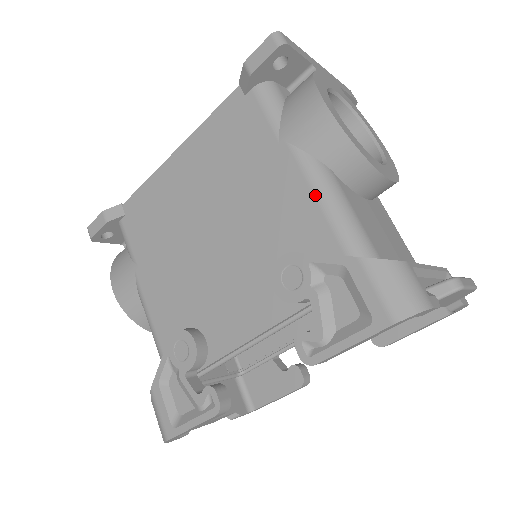
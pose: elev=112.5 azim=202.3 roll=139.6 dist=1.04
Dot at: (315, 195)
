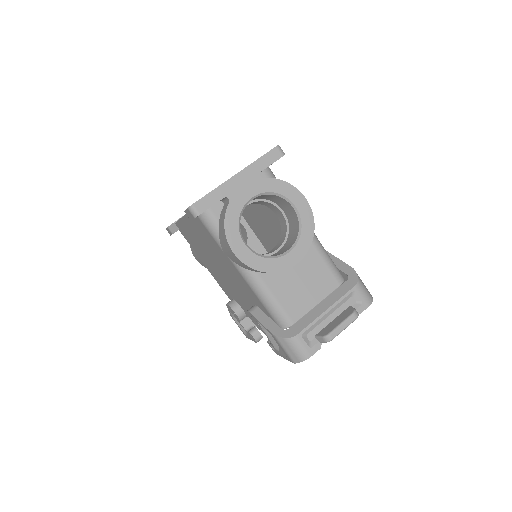
Dot at: (251, 288)
